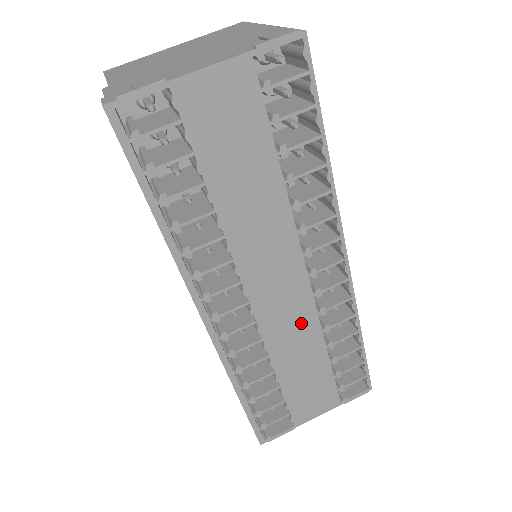
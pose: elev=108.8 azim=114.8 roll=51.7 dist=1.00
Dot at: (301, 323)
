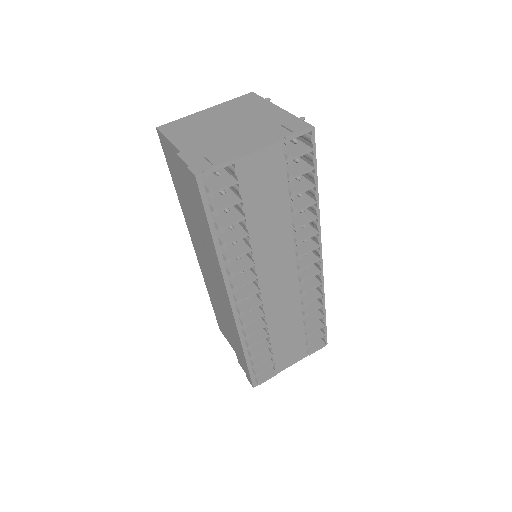
Dot at: (289, 302)
